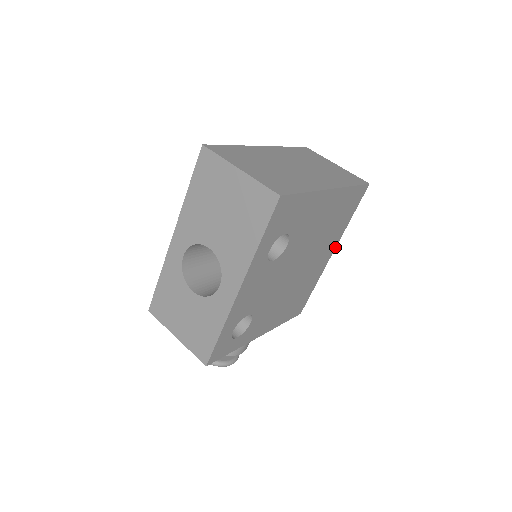
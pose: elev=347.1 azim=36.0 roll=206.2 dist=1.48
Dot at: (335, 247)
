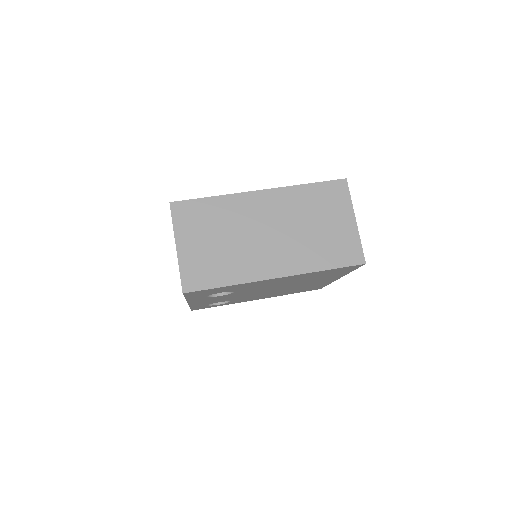
Dot at: (340, 277)
